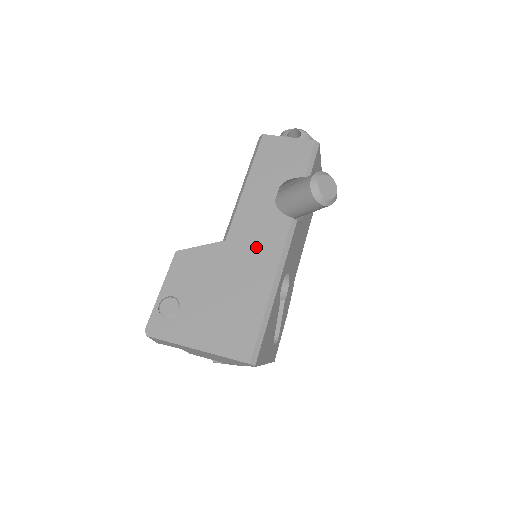
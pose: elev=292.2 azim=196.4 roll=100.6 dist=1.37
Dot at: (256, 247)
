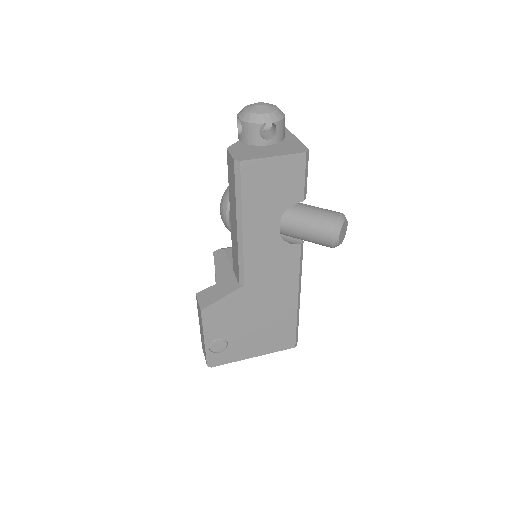
Dot at: (275, 280)
